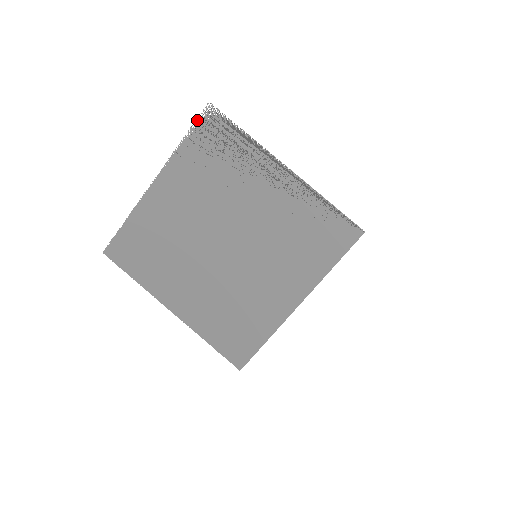
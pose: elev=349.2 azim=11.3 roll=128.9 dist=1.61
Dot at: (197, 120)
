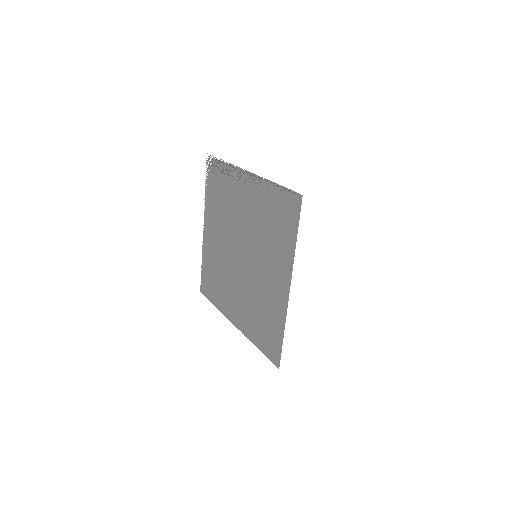
Dot at: occluded
